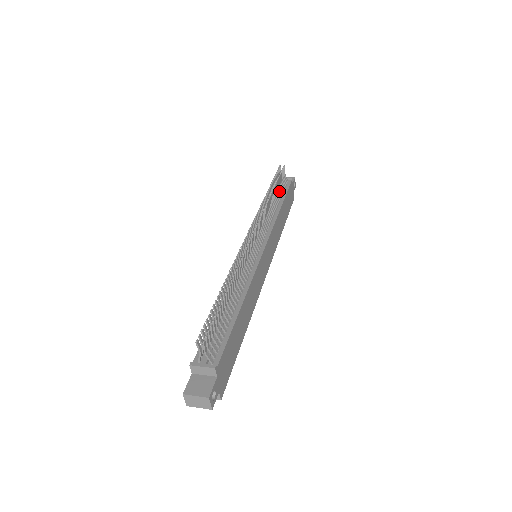
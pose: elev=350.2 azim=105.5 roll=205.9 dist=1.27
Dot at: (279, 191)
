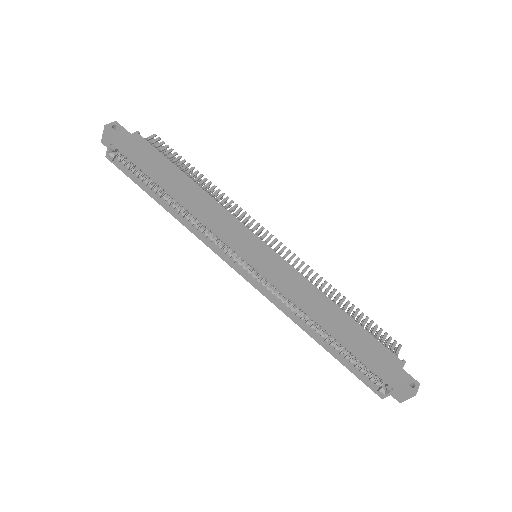
Dot at: occluded
